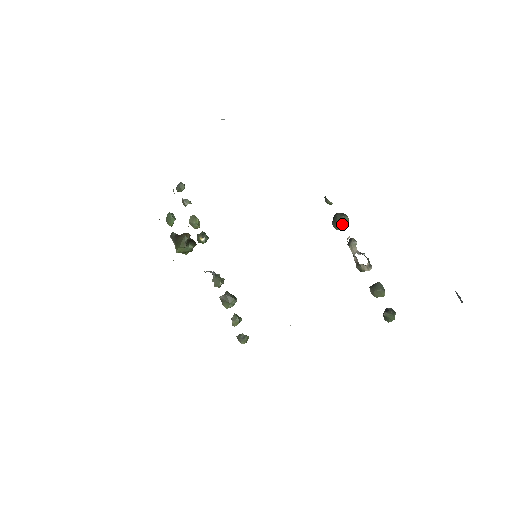
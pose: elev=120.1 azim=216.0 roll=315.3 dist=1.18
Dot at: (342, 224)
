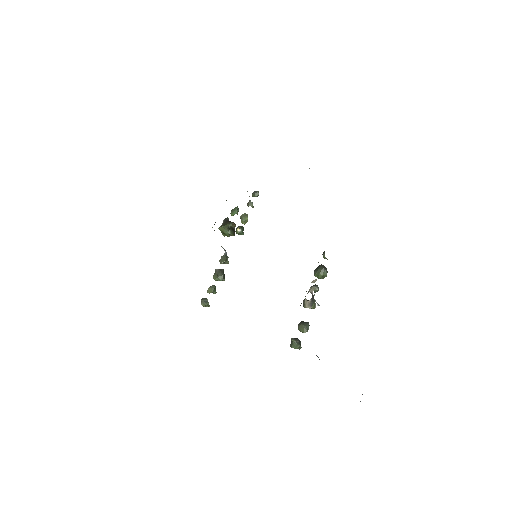
Dot at: (319, 273)
